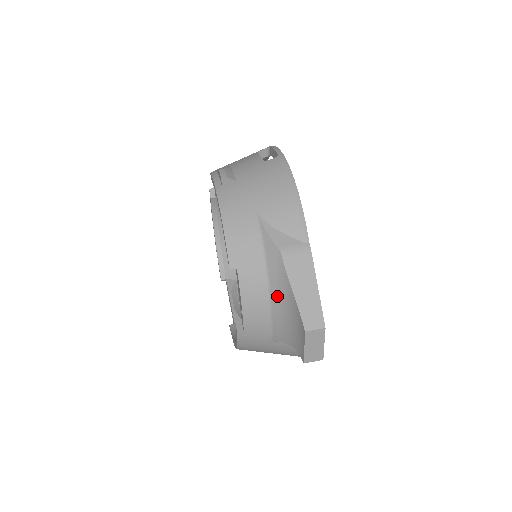
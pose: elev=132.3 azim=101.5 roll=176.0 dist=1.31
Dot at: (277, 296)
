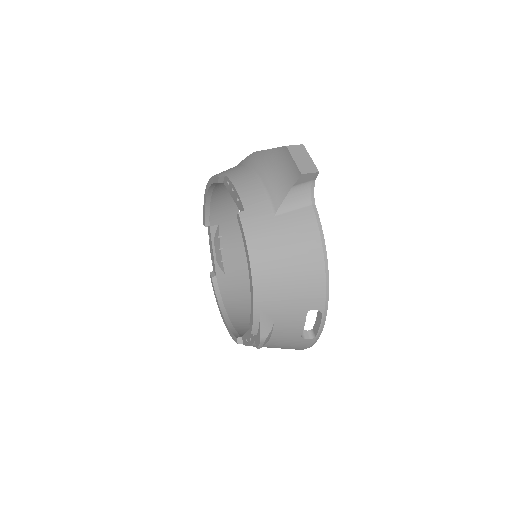
Dot at: (261, 168)
